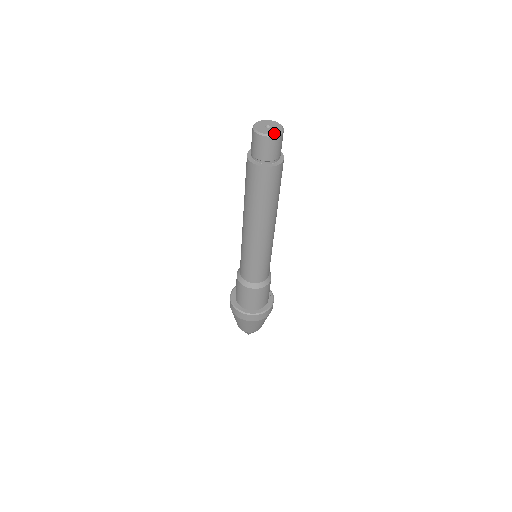
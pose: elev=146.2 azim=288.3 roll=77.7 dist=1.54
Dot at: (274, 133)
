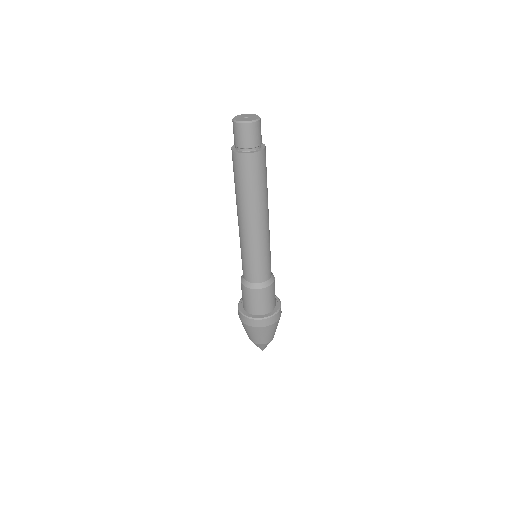
Dot at: (251, 120)
